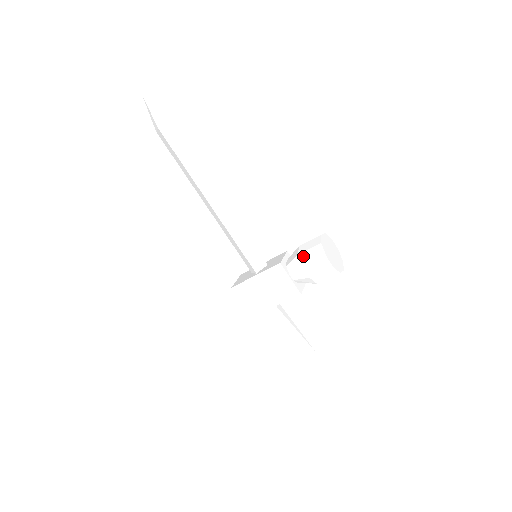
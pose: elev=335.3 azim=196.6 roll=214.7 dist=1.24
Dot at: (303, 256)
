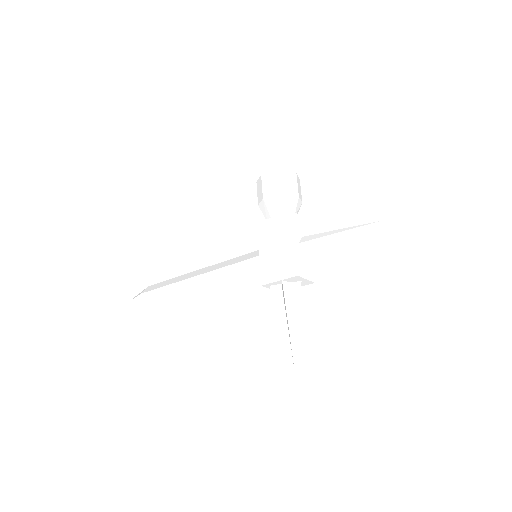
Dot at: (259, 199)
